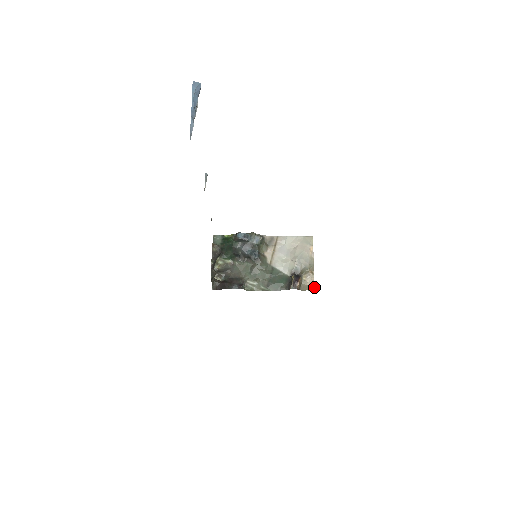
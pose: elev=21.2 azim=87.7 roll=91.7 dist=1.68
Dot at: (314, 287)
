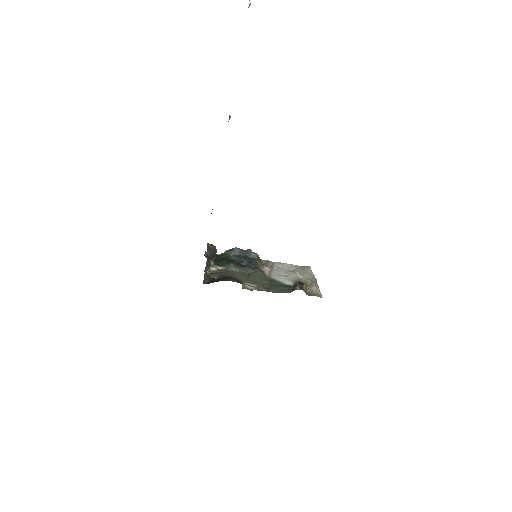
Dot at: (321, 295)
